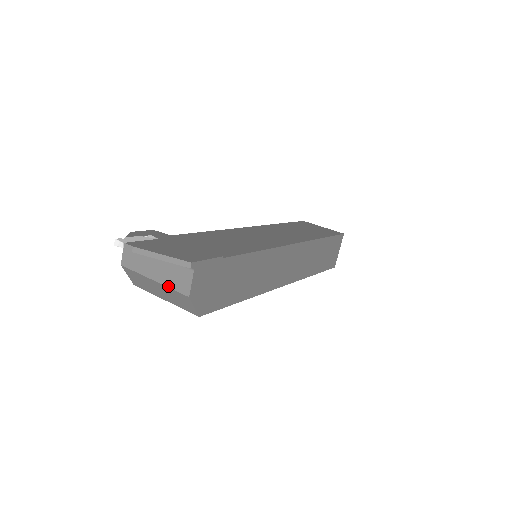
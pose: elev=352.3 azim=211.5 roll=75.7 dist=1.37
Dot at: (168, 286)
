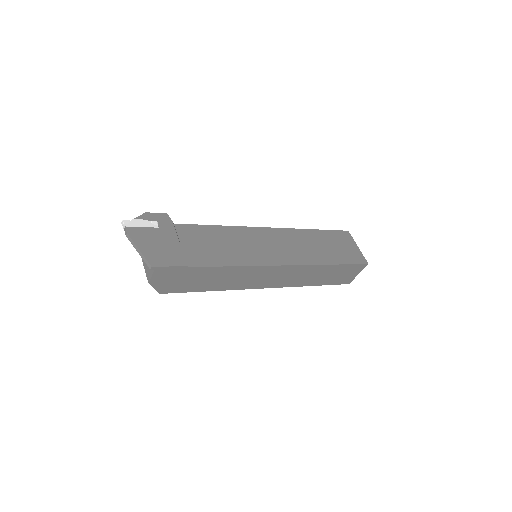
Dot at: (144, 266)
